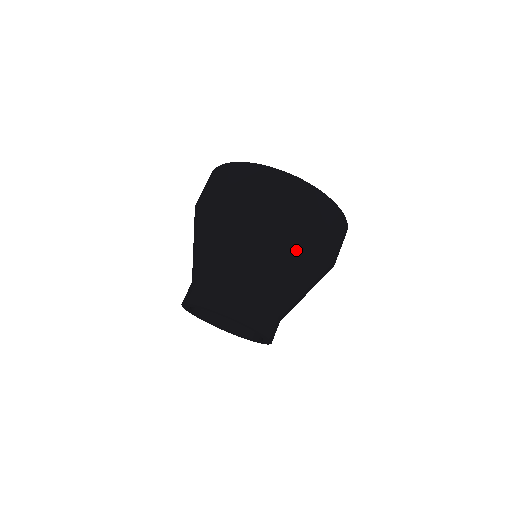
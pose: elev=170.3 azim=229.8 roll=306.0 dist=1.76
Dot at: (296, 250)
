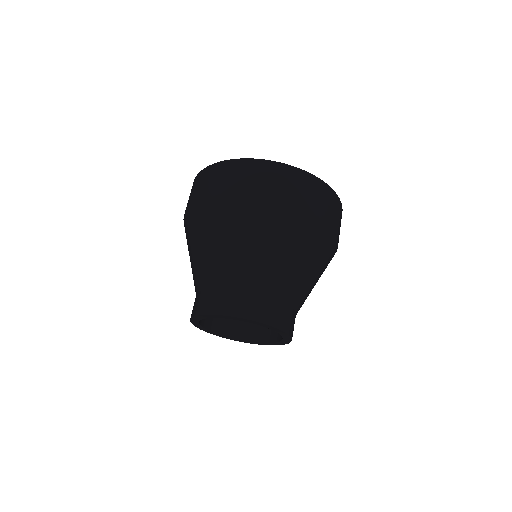
Dot at: (324, 256)
